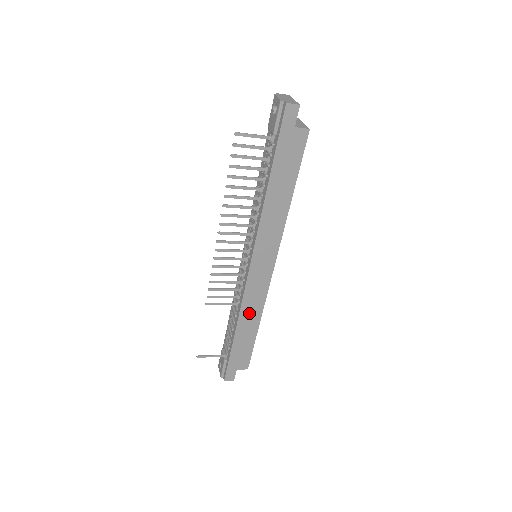
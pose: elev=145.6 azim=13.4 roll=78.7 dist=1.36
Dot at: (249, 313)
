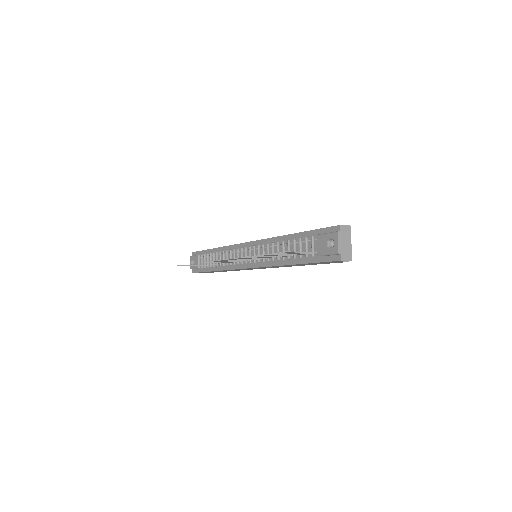
Dot at: (232, 270)
